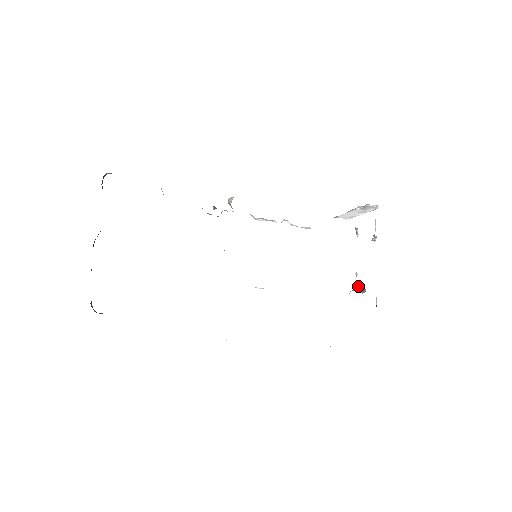
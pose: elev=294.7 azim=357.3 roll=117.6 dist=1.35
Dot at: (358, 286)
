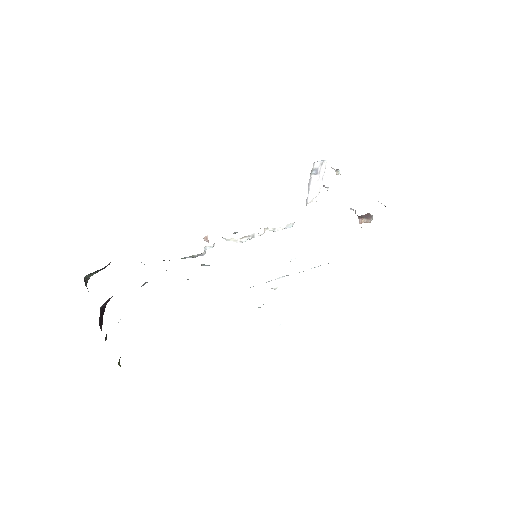
Dot at: (362, 216)
